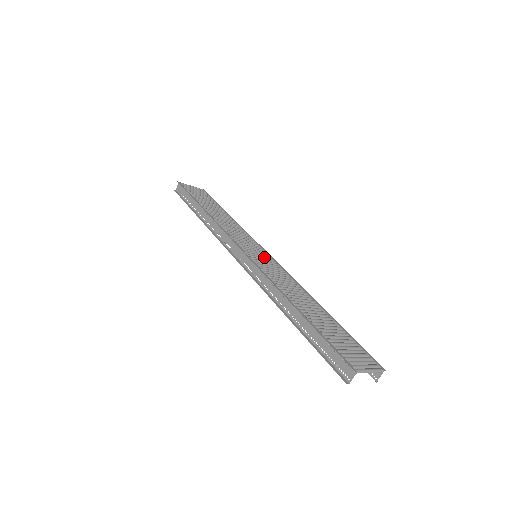
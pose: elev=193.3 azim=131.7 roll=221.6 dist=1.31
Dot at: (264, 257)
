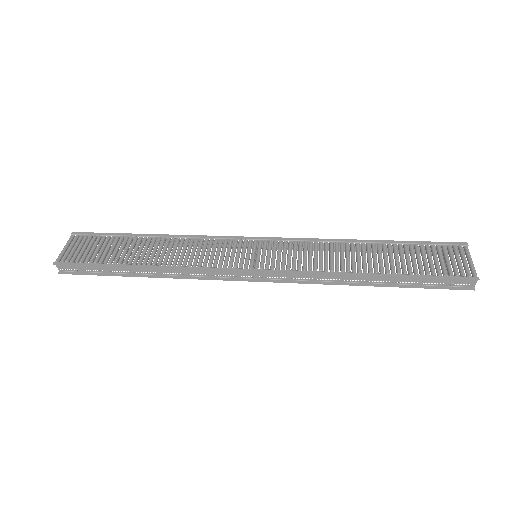
Dot at: (263, 249)
